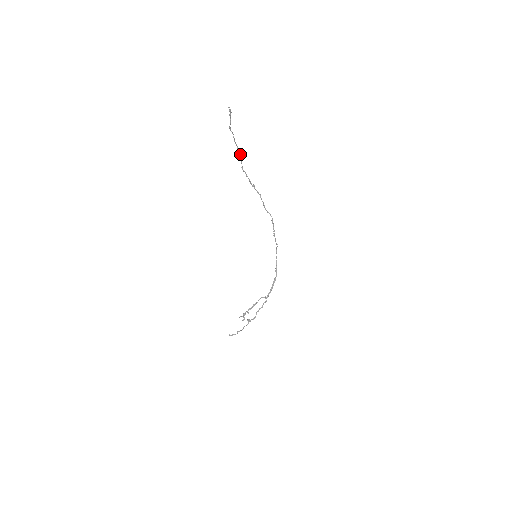
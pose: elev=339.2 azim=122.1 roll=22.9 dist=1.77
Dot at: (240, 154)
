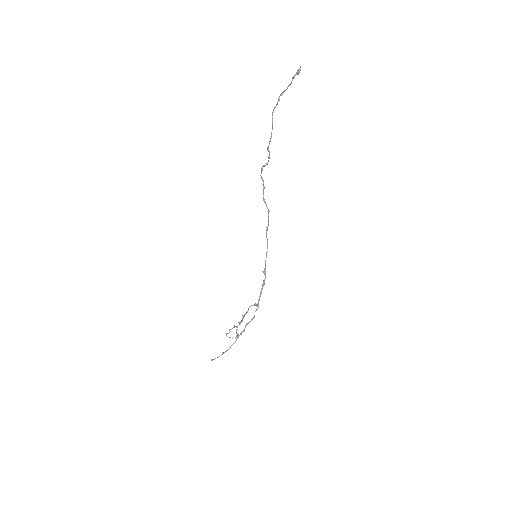
Dot at: (272, 129)
